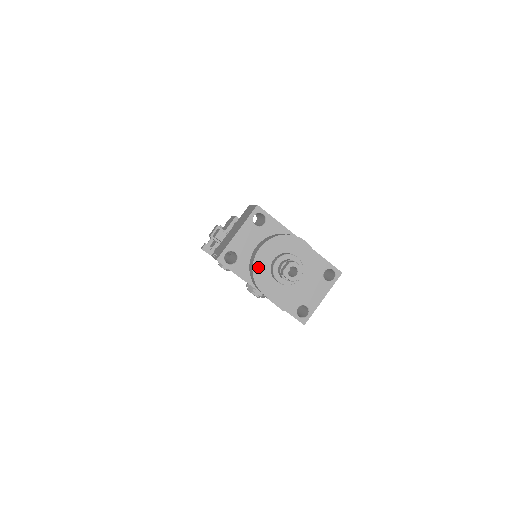
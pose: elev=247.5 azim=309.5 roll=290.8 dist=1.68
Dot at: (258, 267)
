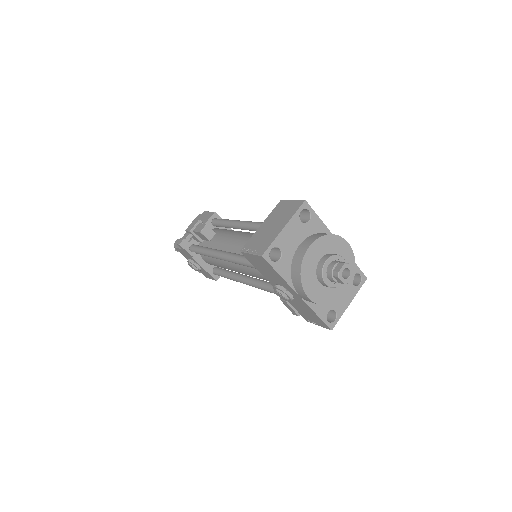
Dot at: (306, 267)
